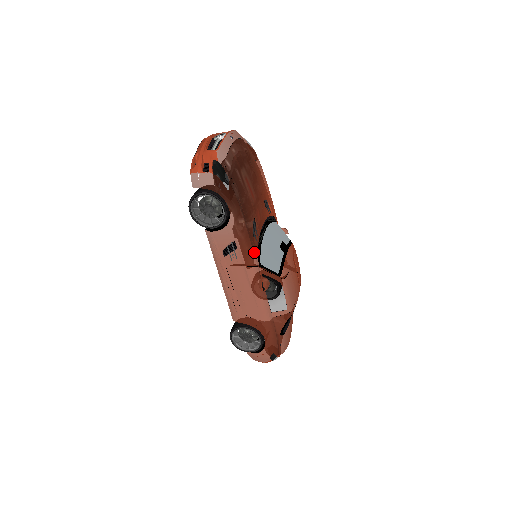
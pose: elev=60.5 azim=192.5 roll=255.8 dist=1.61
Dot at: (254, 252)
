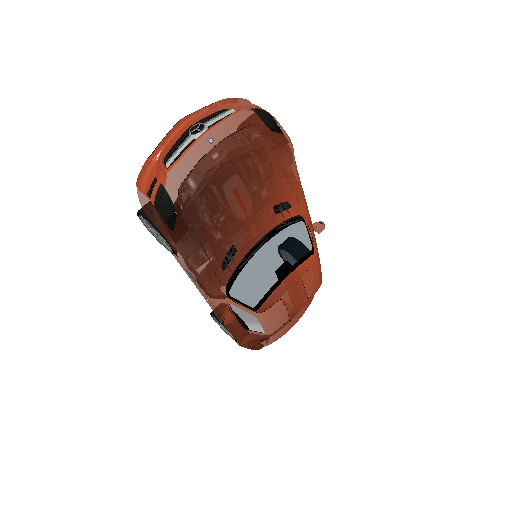
Dot at: (218, 287)
